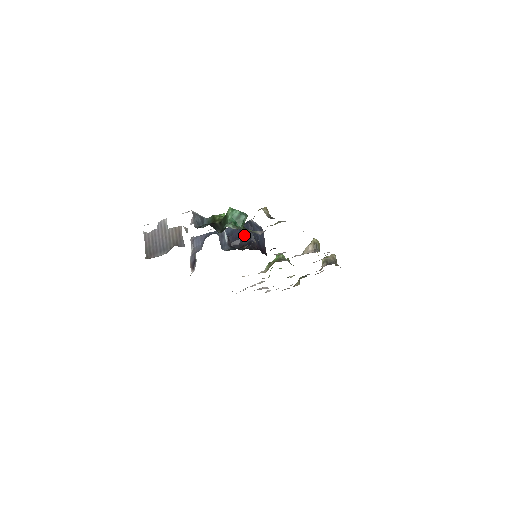
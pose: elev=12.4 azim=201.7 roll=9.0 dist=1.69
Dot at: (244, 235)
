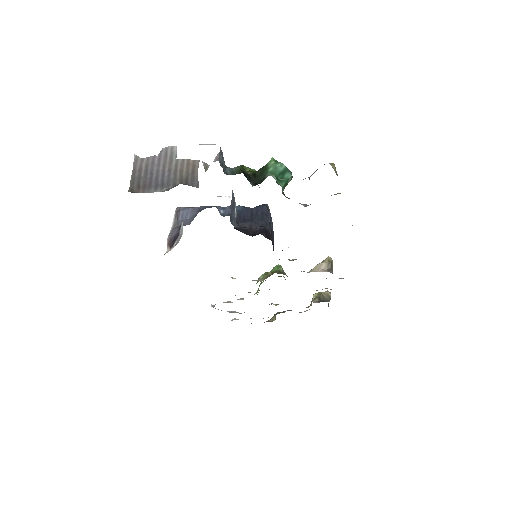
Dot at: (256, 219)
